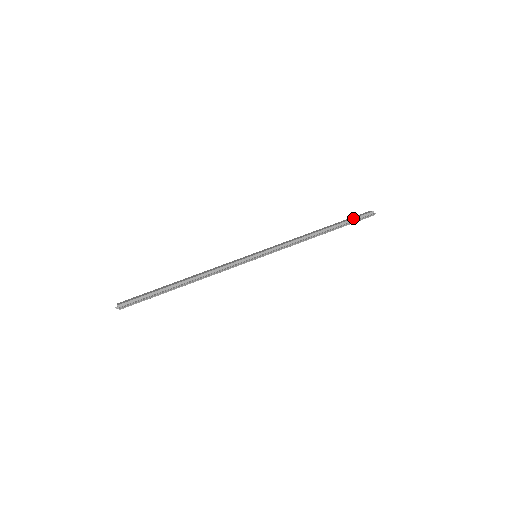
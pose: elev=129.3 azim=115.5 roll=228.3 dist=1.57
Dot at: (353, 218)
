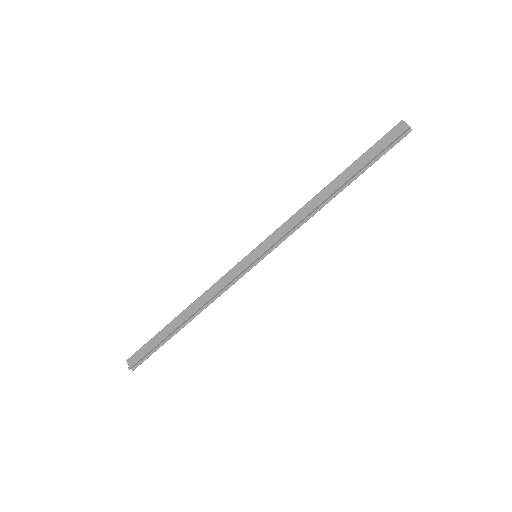
Dot at: (379, 153)
